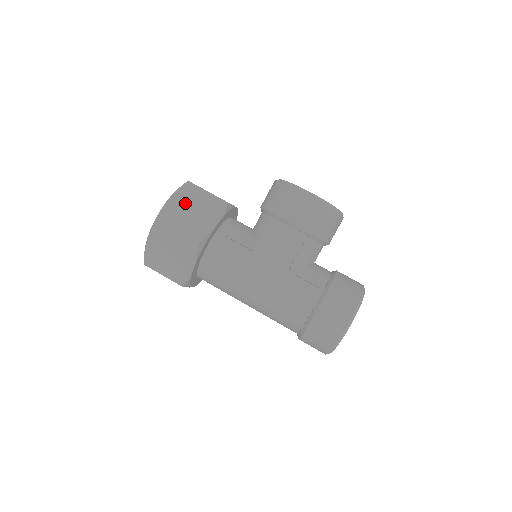
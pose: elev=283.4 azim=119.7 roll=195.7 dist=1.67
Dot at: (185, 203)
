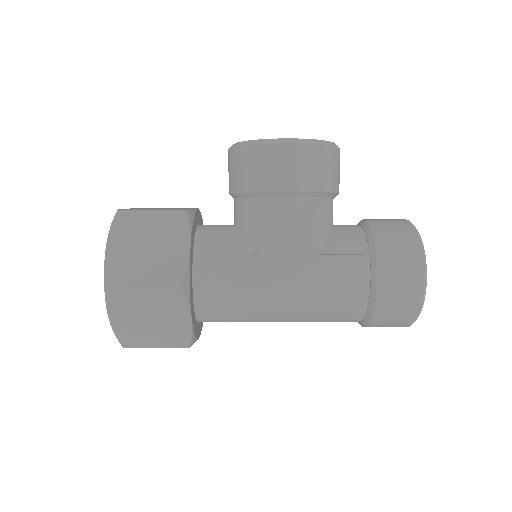
Dot at: (131, 242)
